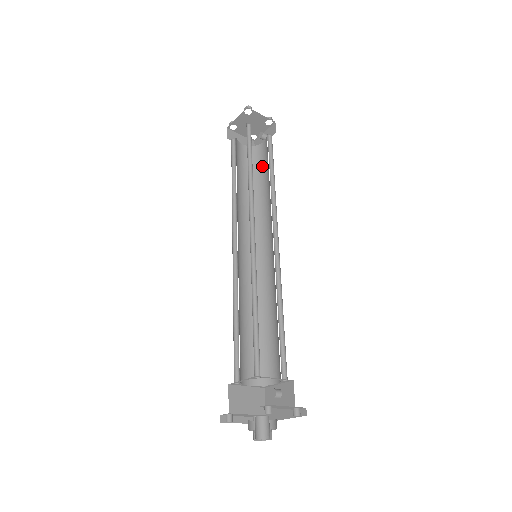
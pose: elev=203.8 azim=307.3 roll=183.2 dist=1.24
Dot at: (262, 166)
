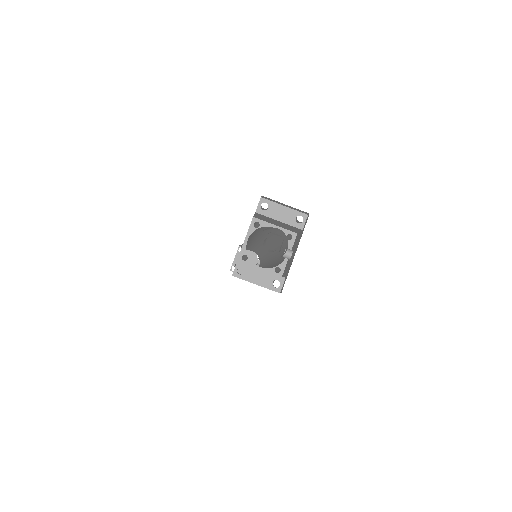
Dot at: occluded
